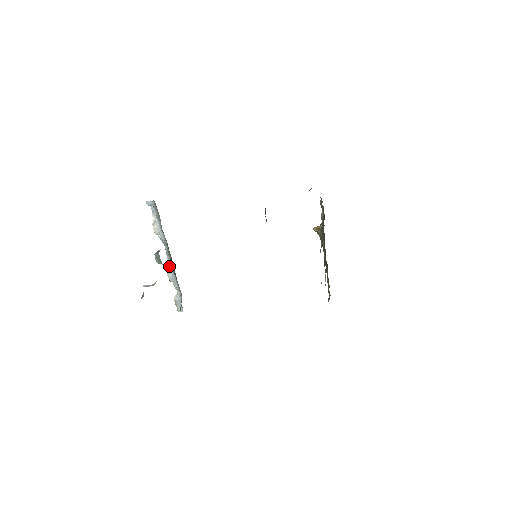
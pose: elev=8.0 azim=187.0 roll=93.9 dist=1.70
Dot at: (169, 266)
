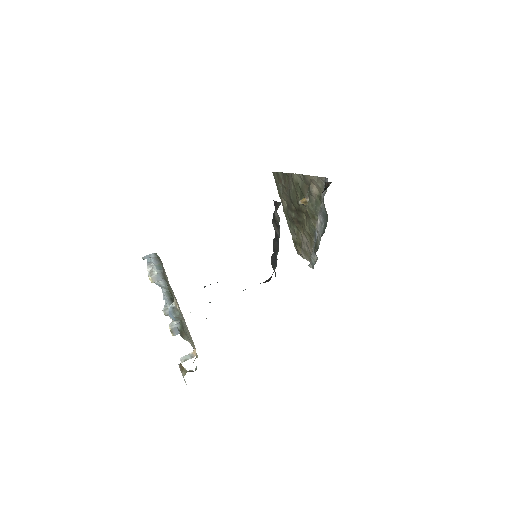
Dot at: (165, 303)
